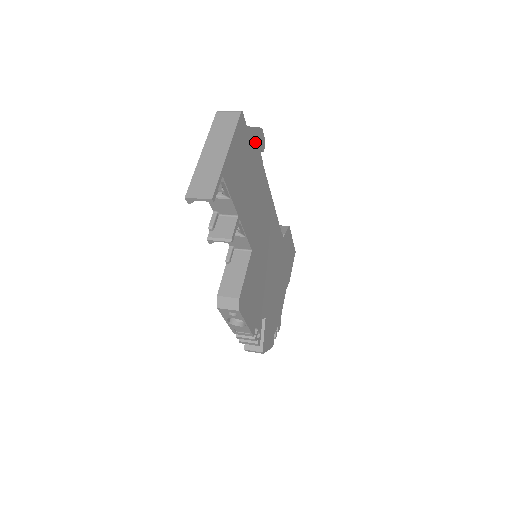
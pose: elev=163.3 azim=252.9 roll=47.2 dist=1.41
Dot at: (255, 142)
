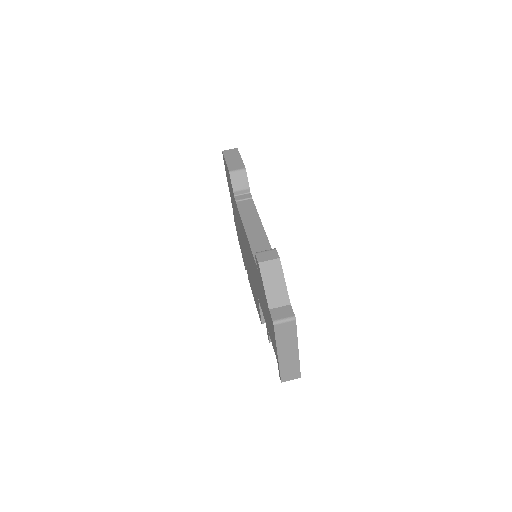
Dot at: occluded
